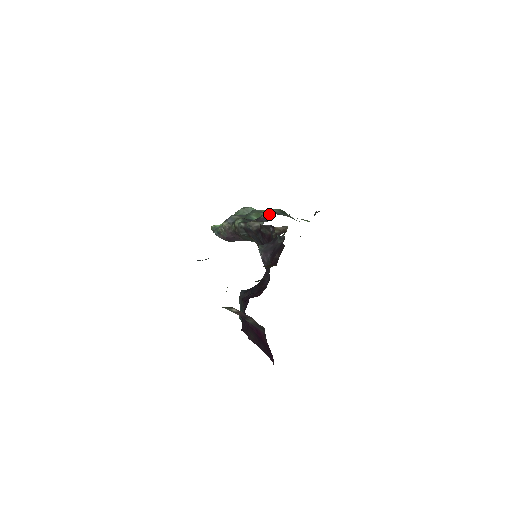
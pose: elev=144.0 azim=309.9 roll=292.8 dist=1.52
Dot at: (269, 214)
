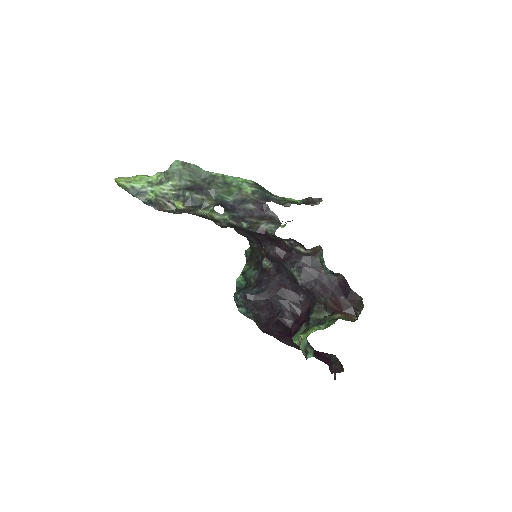
Dot at: (259, 203)
